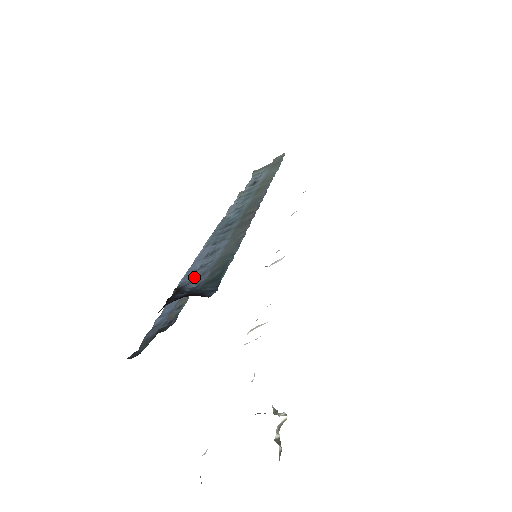
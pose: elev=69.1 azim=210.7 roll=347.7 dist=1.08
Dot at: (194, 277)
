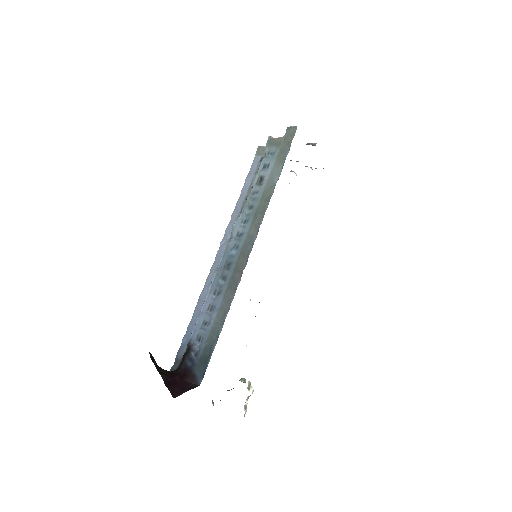
Dot at: (198, 336)
